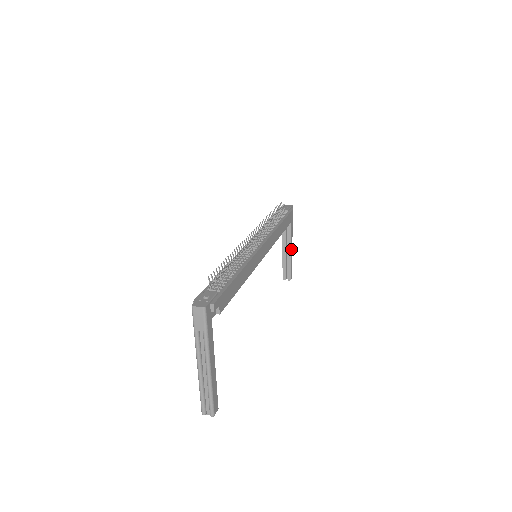
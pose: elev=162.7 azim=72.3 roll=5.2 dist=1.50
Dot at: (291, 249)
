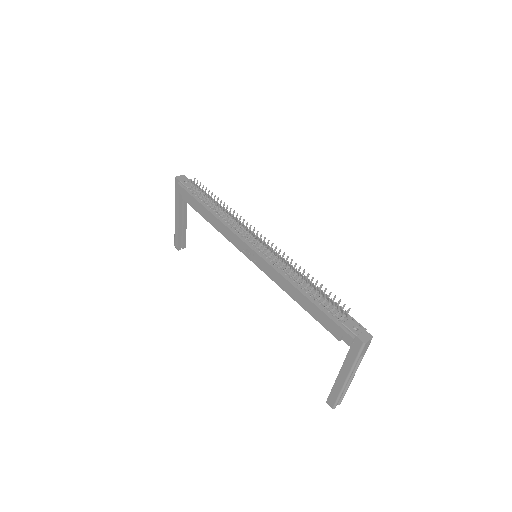
Dot at: (185, 219)
